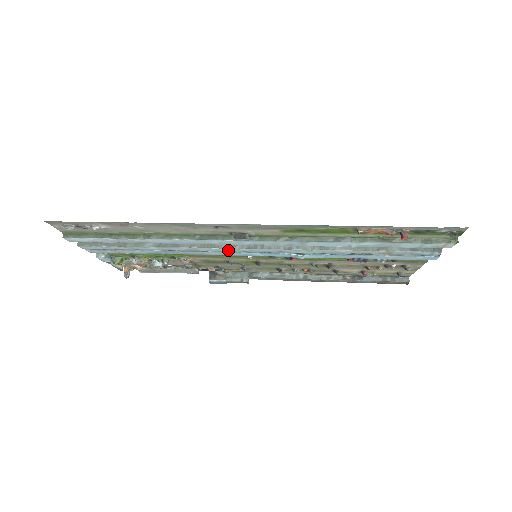
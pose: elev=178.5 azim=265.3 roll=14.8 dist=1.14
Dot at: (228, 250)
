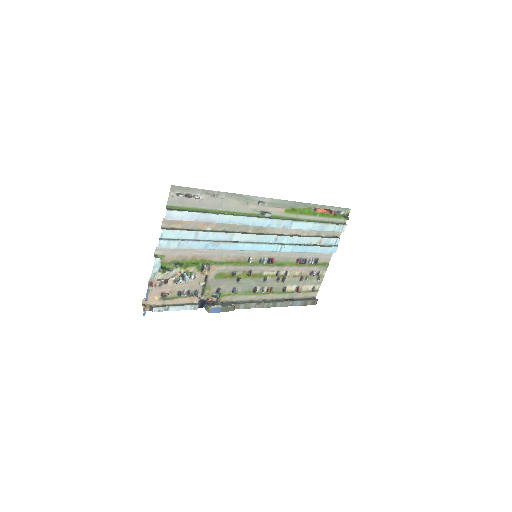
Dot at: (250, 238)
